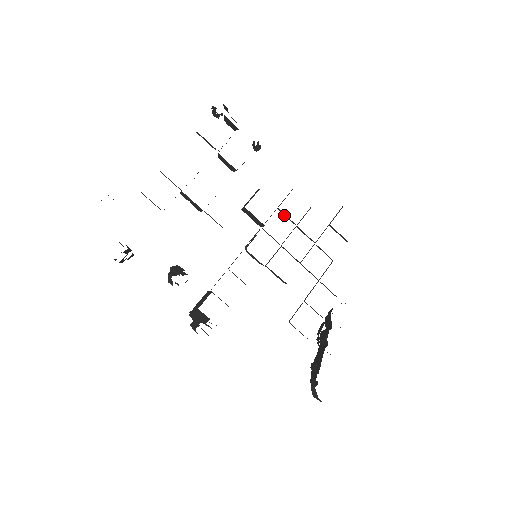
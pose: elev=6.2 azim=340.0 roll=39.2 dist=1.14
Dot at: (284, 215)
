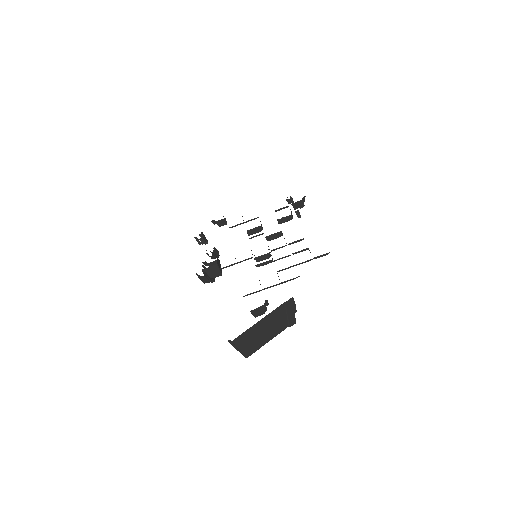
Dot at: occluded
